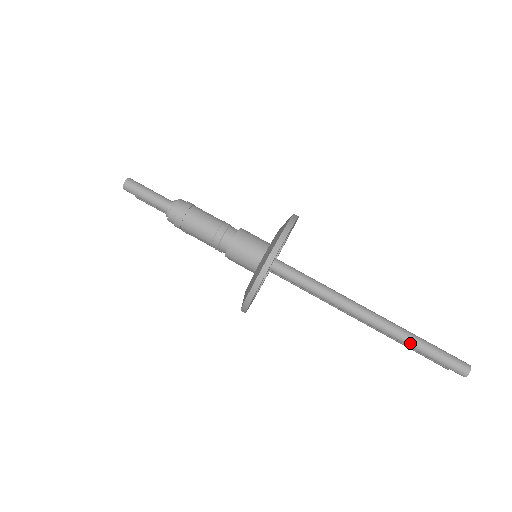
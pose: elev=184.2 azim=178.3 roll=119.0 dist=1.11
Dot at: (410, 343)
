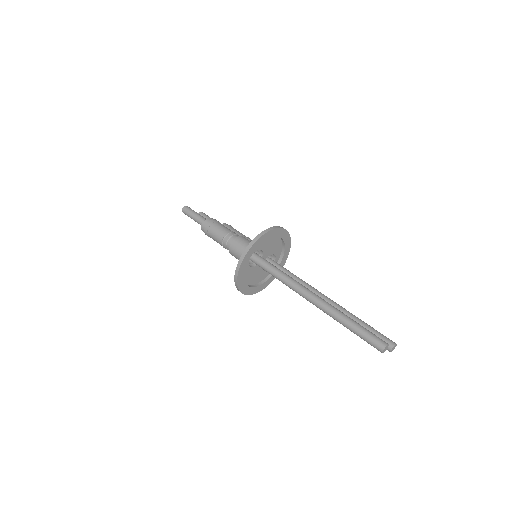
Dot at: (341, 322)
